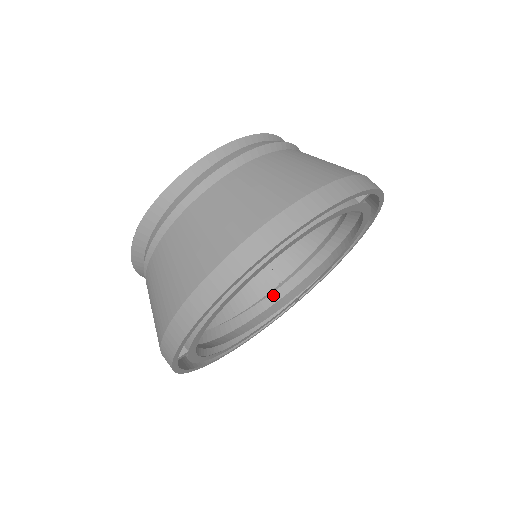
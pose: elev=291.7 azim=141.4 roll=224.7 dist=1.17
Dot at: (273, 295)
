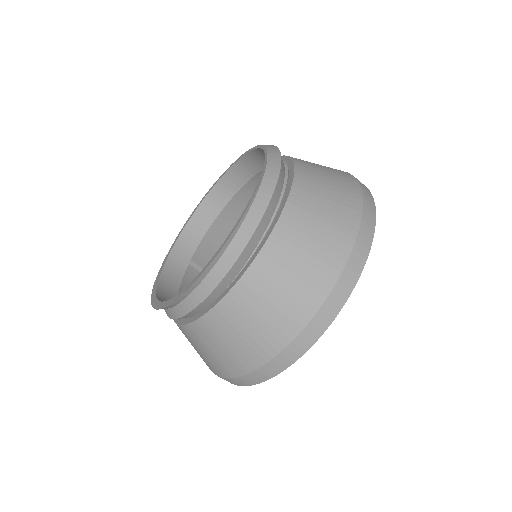
Dot at: occluded
